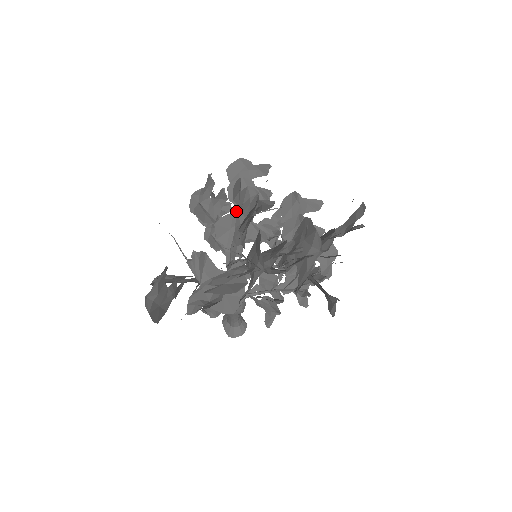
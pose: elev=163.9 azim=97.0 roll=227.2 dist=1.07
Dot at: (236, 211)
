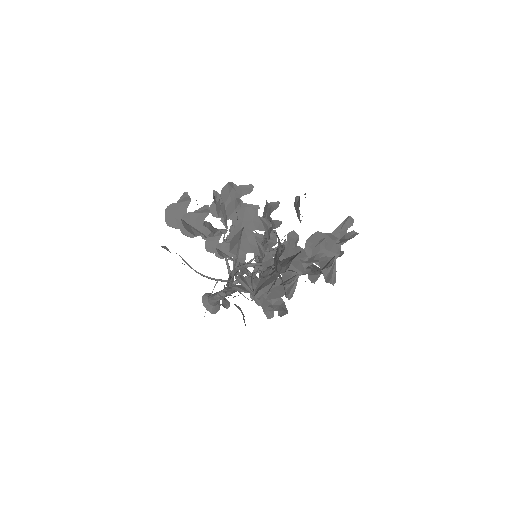
Dot at: (235, 226)
